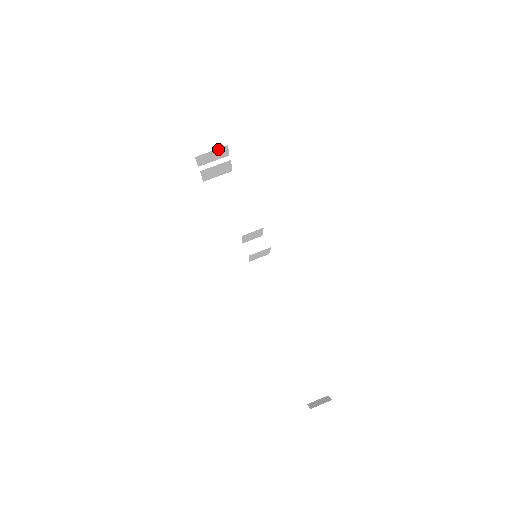
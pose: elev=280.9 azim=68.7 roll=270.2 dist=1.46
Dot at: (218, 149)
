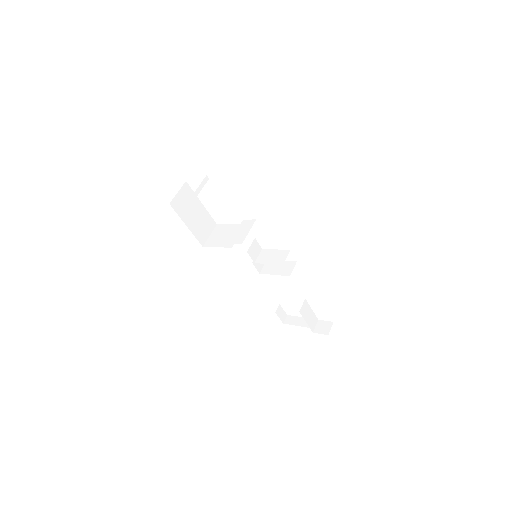
Dot at: occluded
